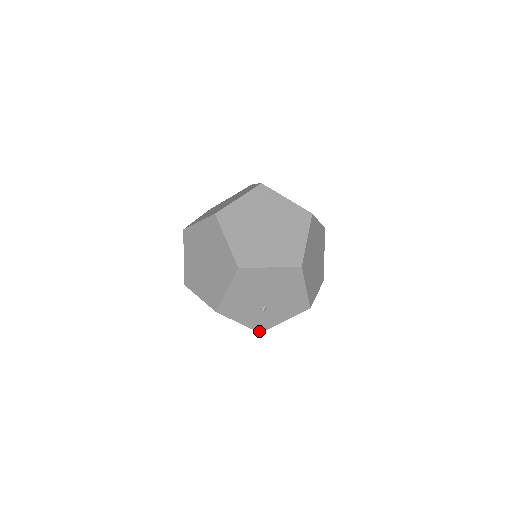
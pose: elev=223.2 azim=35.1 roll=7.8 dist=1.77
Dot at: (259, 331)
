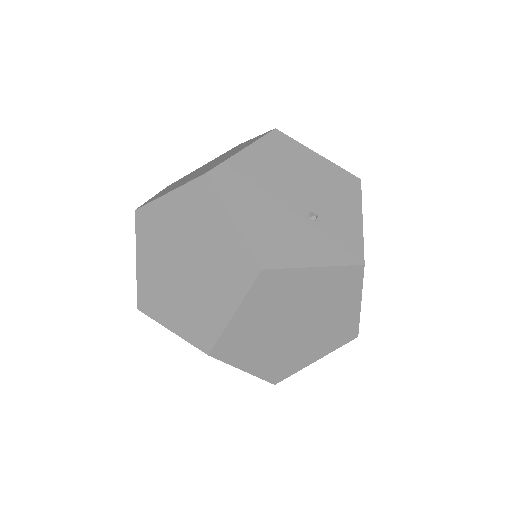
Dot at: (358, 263)
